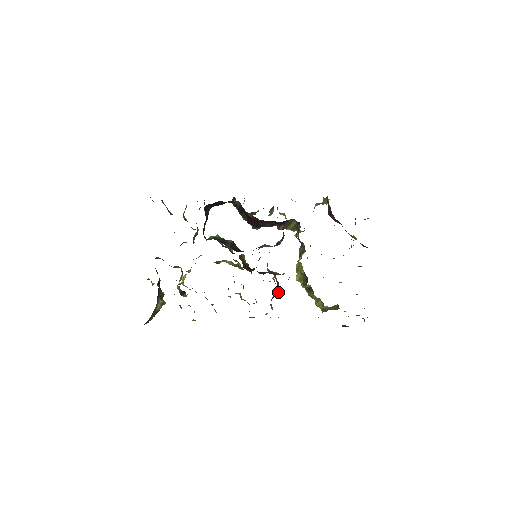
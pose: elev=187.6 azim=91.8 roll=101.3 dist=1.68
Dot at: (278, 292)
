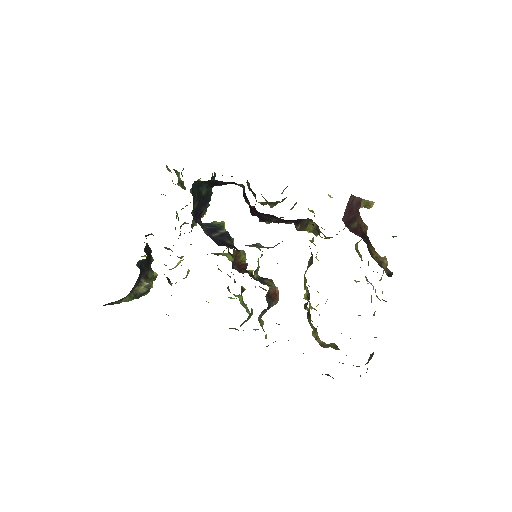
Dot at: (270, 307)
